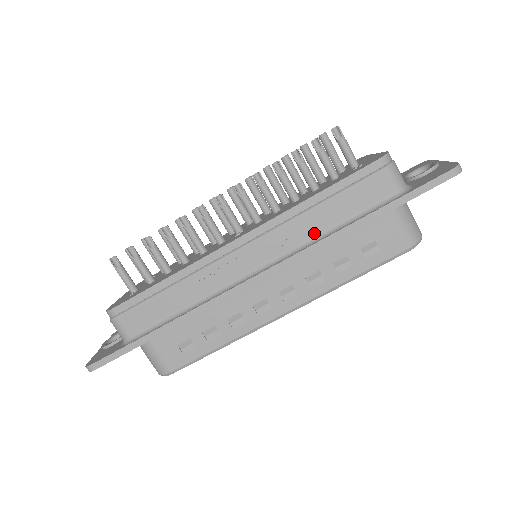
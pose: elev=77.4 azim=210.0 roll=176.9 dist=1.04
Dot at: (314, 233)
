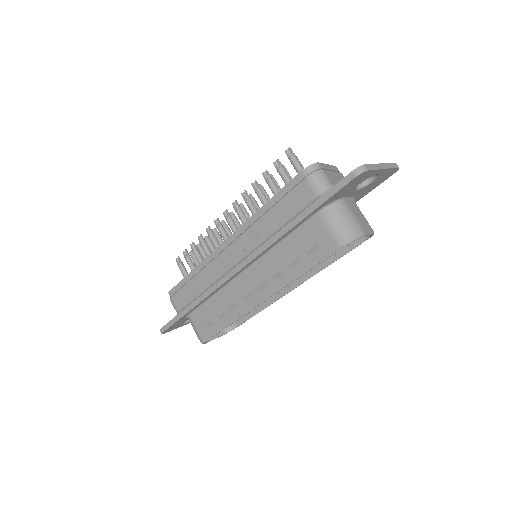
Dot at: (267, 235)
